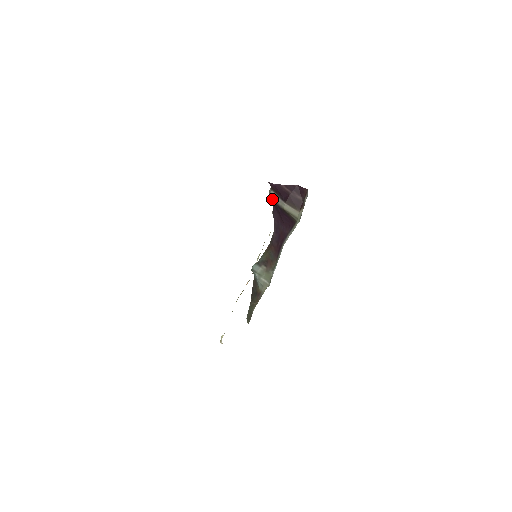
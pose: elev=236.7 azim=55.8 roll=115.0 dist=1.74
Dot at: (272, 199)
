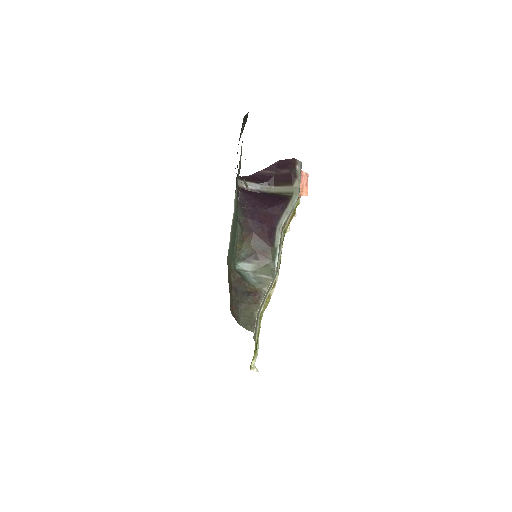
Dot at: (250, 190)
